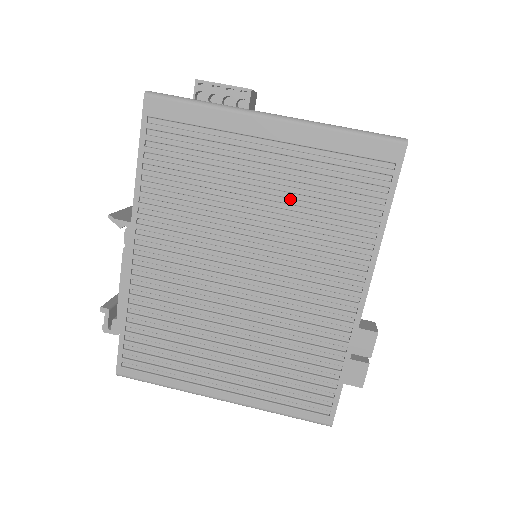
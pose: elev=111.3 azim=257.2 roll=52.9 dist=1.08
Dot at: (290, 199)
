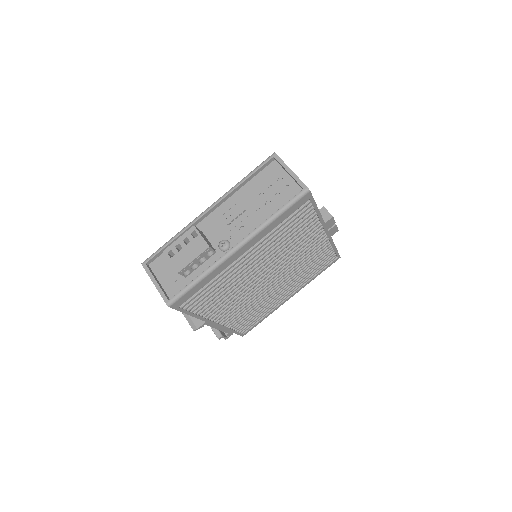
Dot at: (270, 251)
